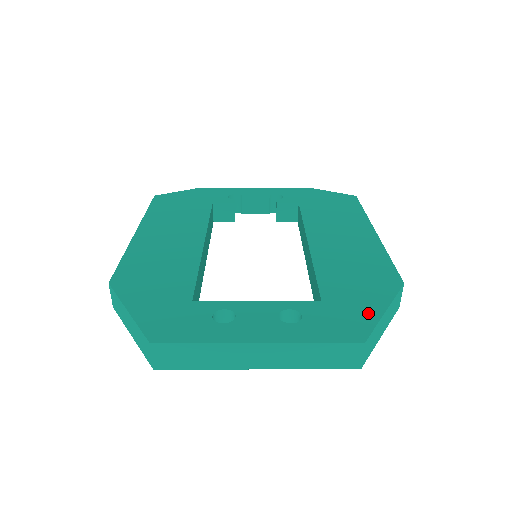
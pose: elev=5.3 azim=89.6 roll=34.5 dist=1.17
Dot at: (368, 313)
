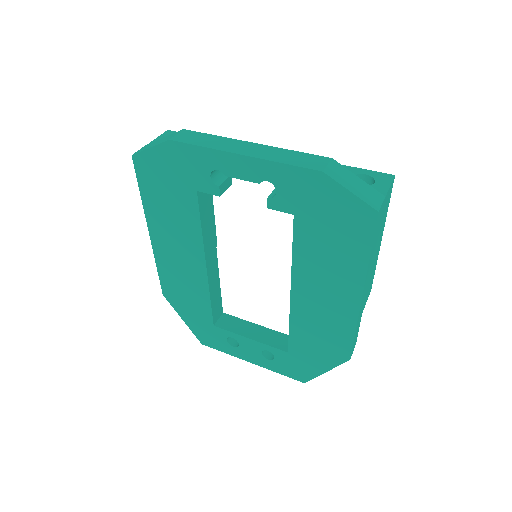
Dot at: (313, 370)
